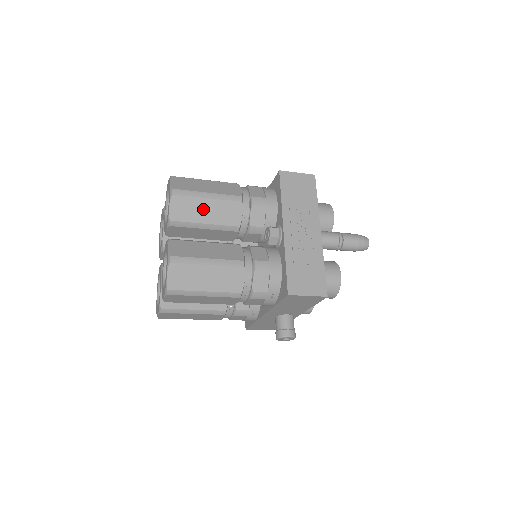
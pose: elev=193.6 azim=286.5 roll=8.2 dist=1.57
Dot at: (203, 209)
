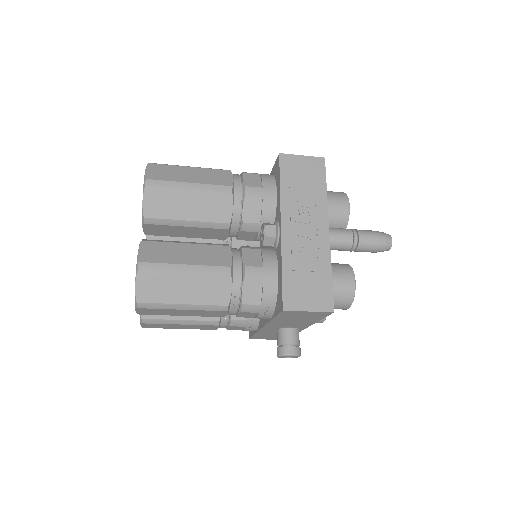
Dot at: (184, 203)
